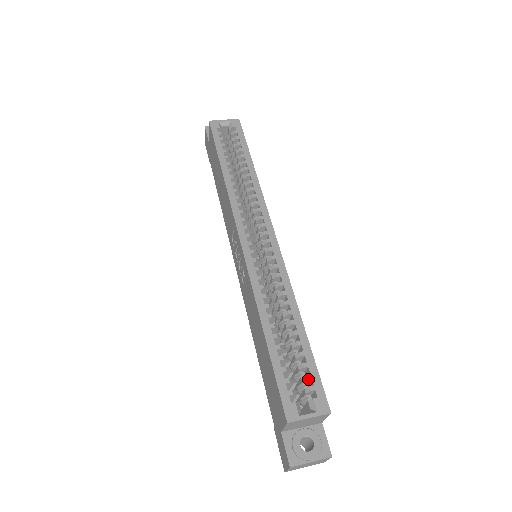
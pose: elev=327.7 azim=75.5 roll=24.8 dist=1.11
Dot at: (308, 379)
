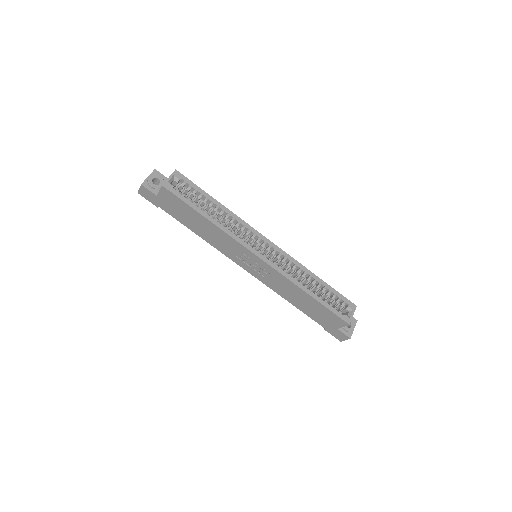
Dot at: (340, 300)
